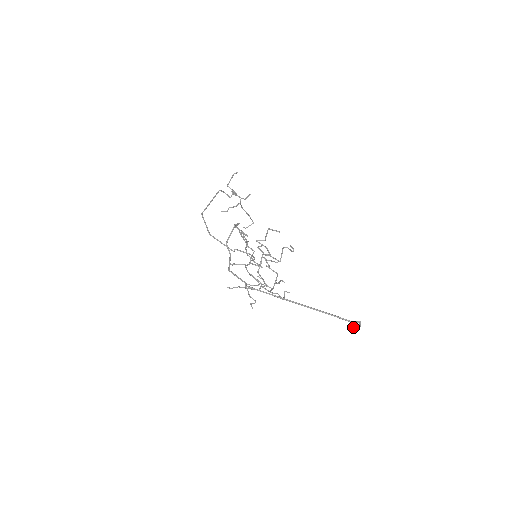
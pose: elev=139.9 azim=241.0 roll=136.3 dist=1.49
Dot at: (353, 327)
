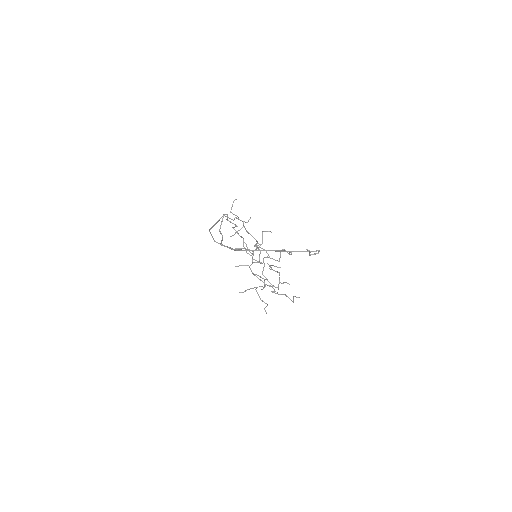
Dot at: (313, 254)
